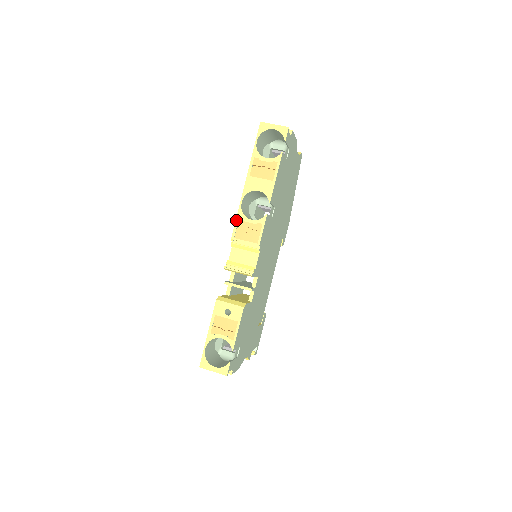
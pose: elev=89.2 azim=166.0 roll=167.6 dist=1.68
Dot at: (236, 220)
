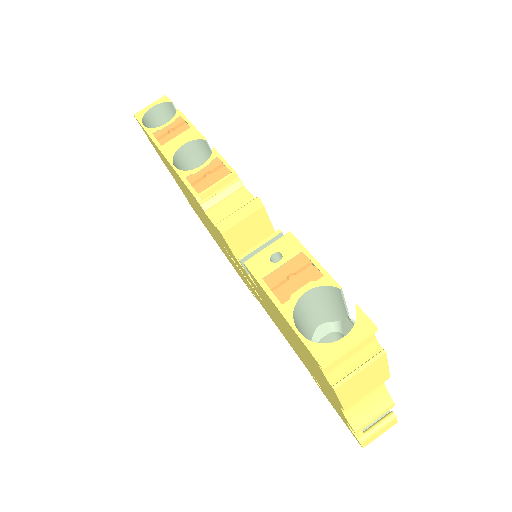
Dot at: (183, 181)
